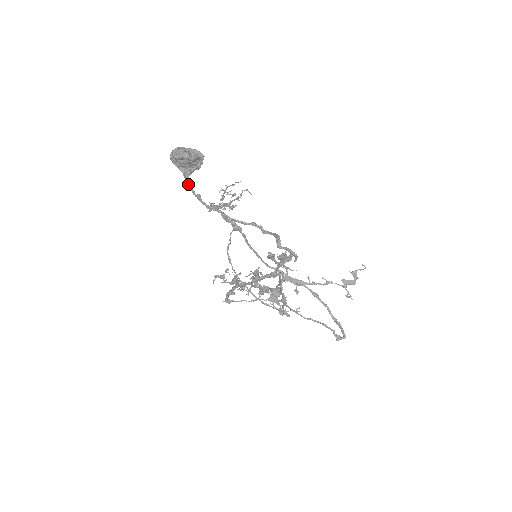
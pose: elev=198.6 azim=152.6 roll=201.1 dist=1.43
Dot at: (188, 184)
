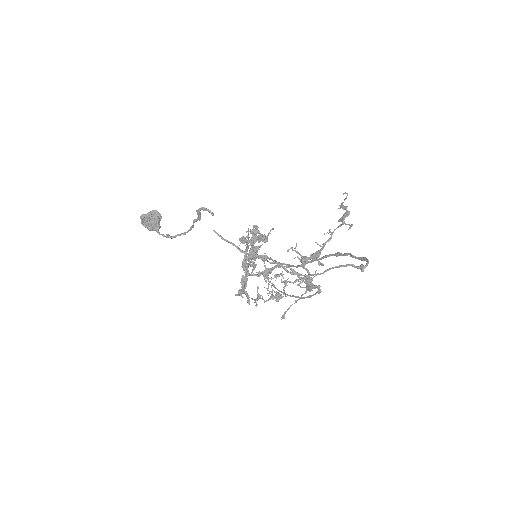
Dot at: (160, 234)
